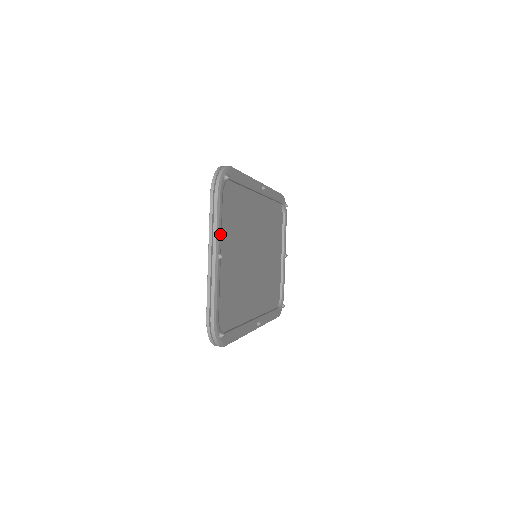
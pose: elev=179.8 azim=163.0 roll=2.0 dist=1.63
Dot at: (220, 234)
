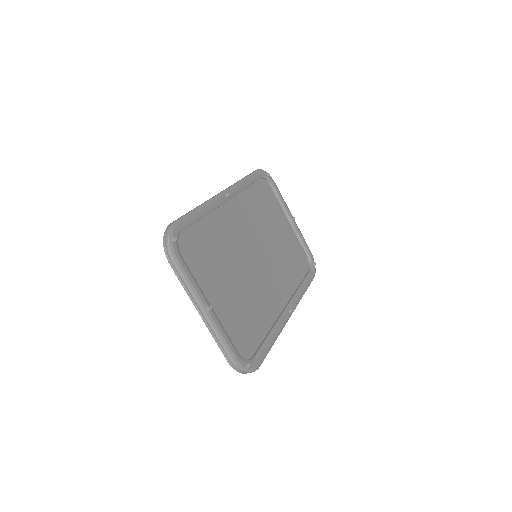
Dot at: (198, 290)
